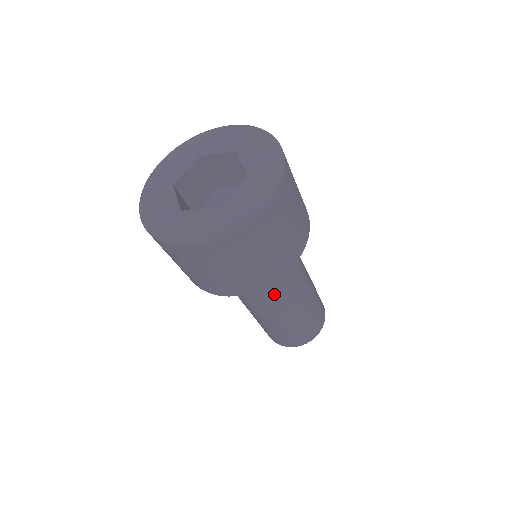
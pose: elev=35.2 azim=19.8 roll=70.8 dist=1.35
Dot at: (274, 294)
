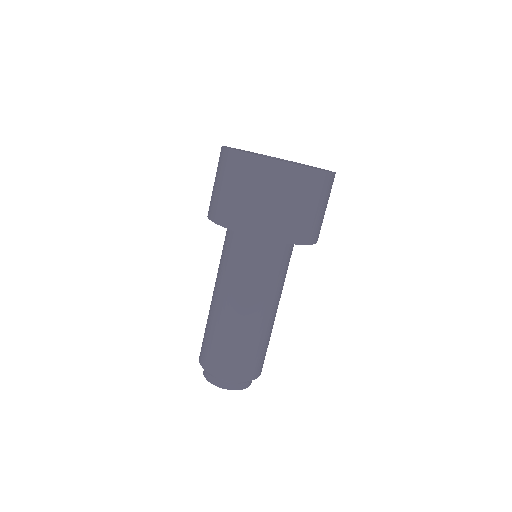
Dot at: (242, 277)
